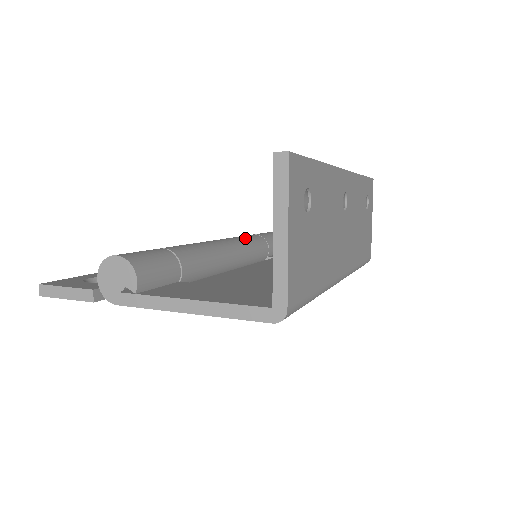
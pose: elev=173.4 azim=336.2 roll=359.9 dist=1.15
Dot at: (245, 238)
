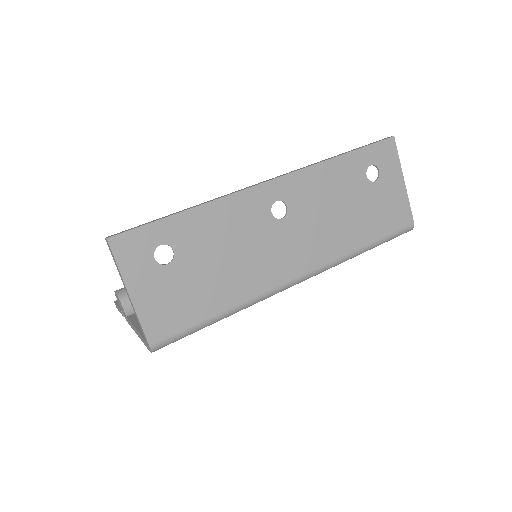
Dot at: occluded
